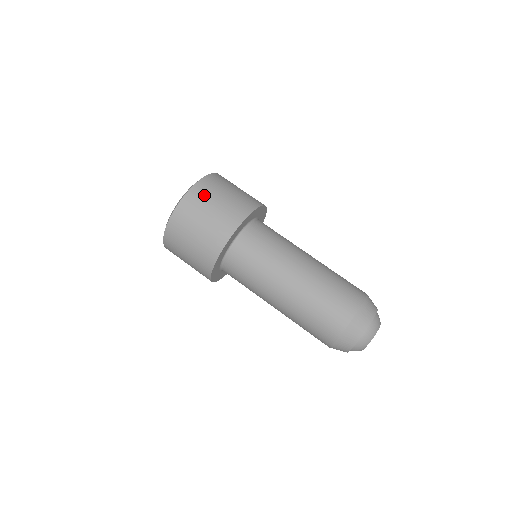
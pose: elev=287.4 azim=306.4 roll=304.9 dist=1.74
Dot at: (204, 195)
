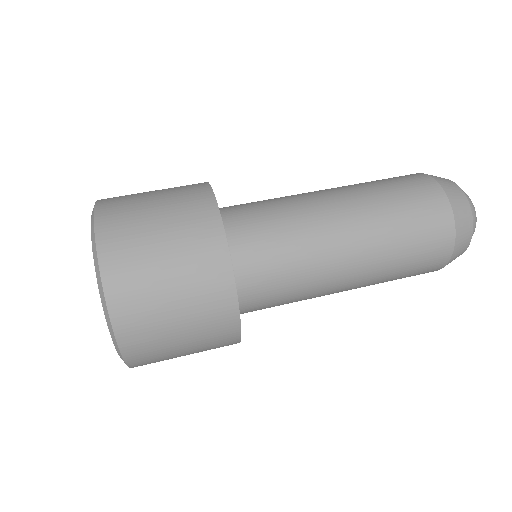
Dot at: (125, 223)
